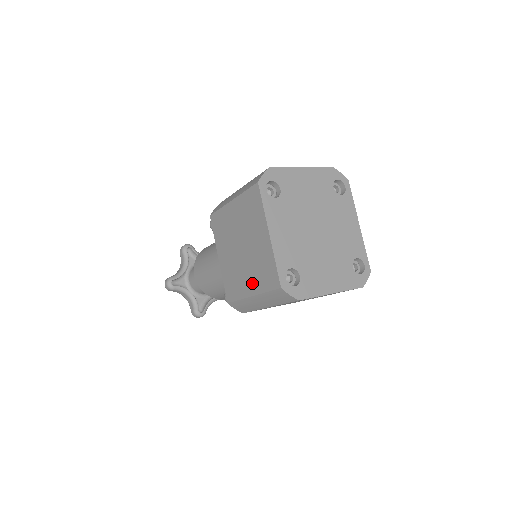
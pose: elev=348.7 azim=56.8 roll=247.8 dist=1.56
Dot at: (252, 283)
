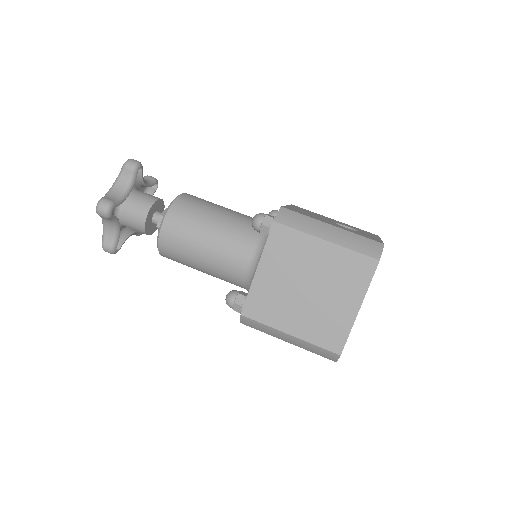
Dot at: (300, 326)
